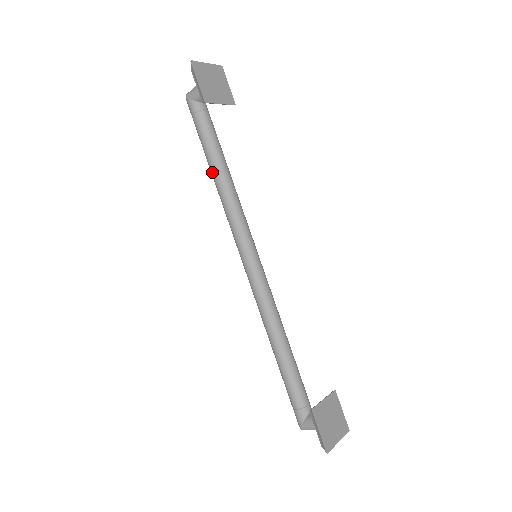
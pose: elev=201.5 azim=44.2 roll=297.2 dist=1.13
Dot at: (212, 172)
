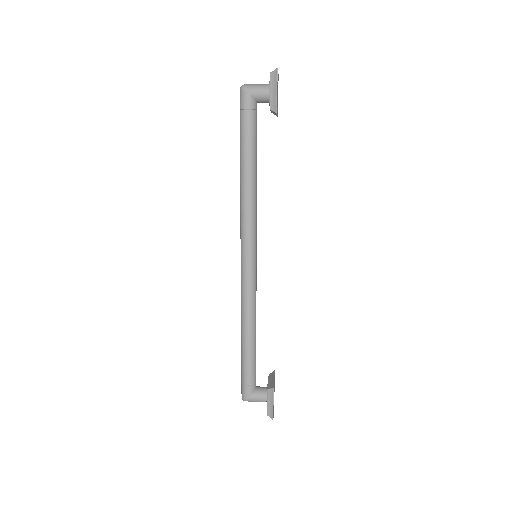
Dot at: (245, 171)
